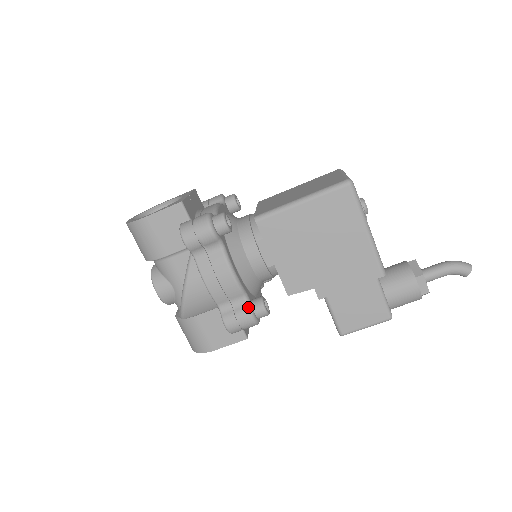
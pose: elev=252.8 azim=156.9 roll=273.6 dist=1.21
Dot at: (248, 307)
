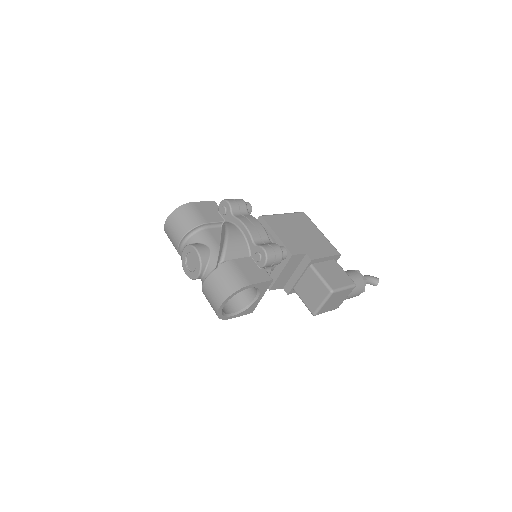
Dot at: (275, 243)
